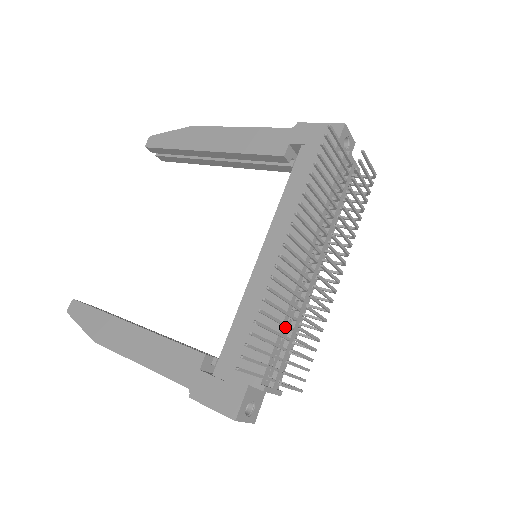
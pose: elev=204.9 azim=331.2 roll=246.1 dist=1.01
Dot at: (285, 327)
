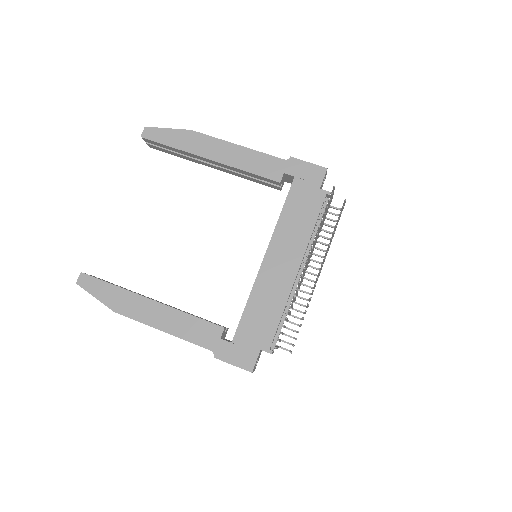
Dot at: (284, 312)
